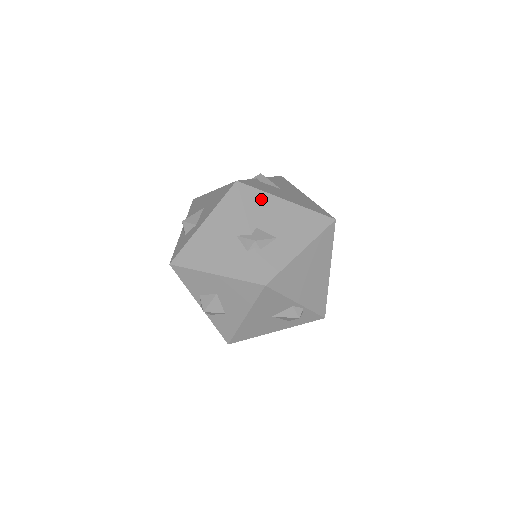
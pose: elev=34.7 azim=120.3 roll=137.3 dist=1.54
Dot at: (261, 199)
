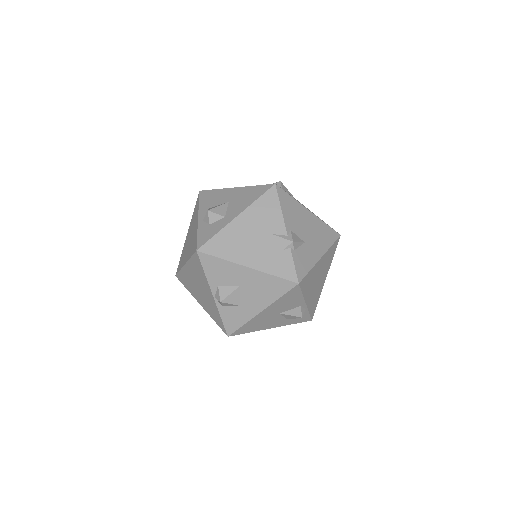
Dot at: (293, 205)
